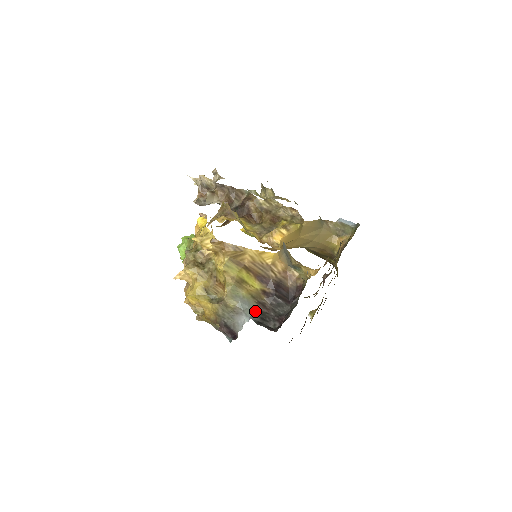
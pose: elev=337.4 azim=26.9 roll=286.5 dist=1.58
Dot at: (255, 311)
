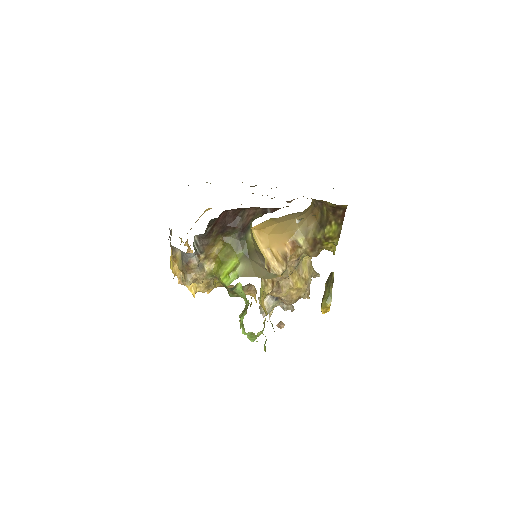
Dot at: occluded
